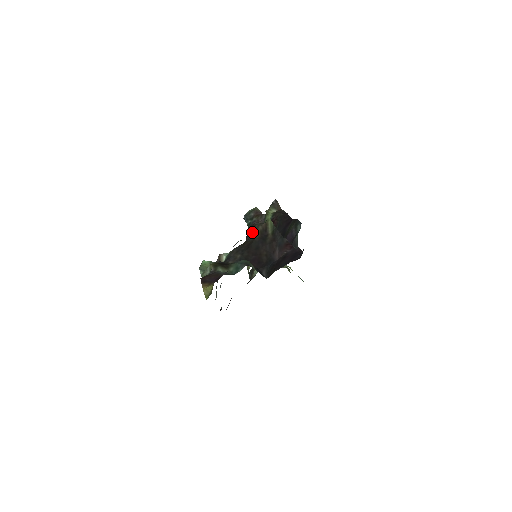
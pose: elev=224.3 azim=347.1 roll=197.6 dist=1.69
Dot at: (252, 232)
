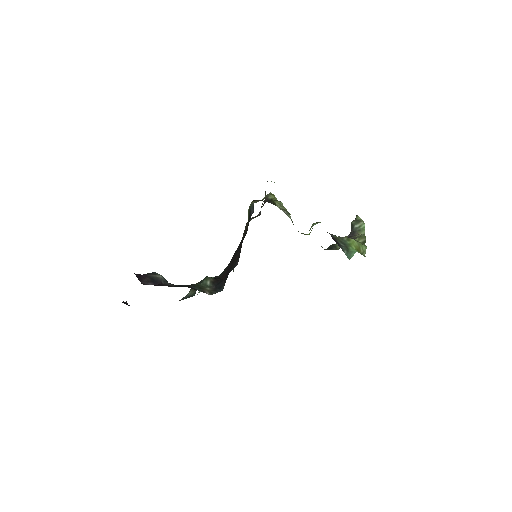
Dot at: occluded
